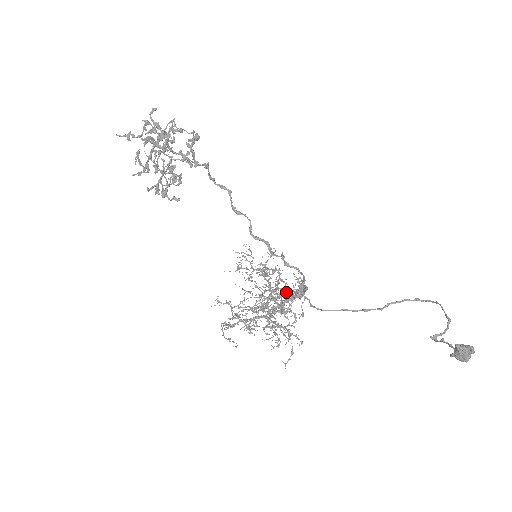
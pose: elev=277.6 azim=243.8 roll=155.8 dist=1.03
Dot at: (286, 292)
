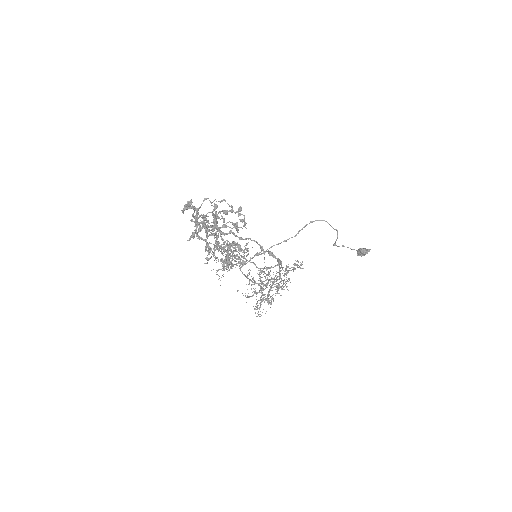
Dot at: occluded
